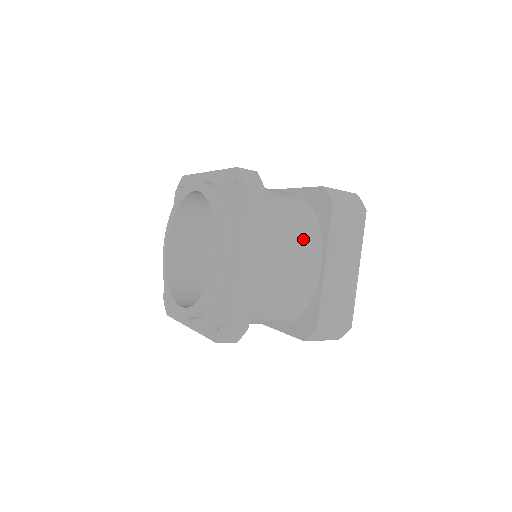
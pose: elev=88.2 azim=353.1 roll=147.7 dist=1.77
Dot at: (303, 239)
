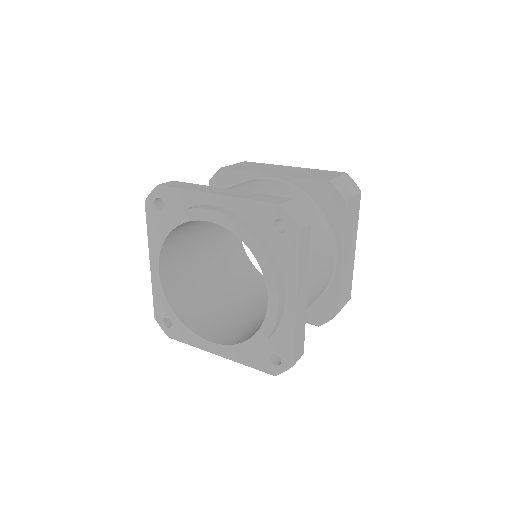
Dot at: (324, 245)
